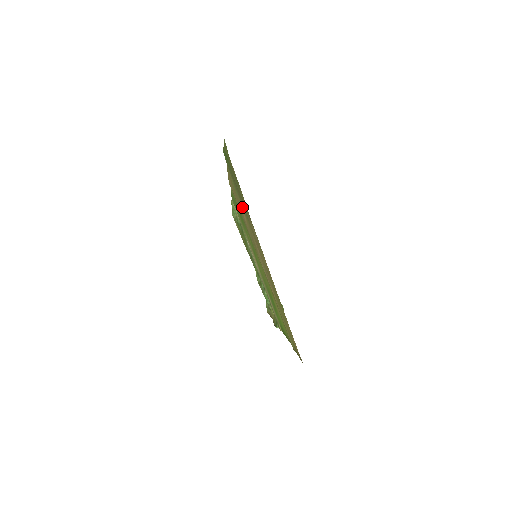
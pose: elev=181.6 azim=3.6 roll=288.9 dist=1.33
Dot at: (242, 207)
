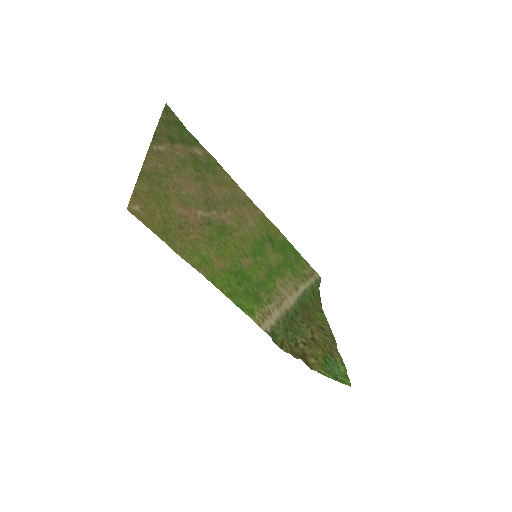
Dot at: (209, 178)
